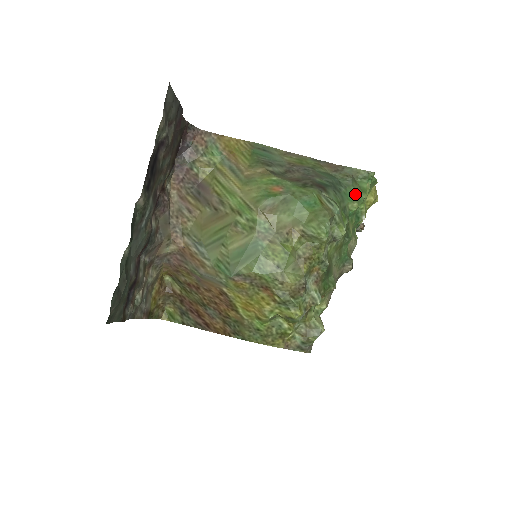
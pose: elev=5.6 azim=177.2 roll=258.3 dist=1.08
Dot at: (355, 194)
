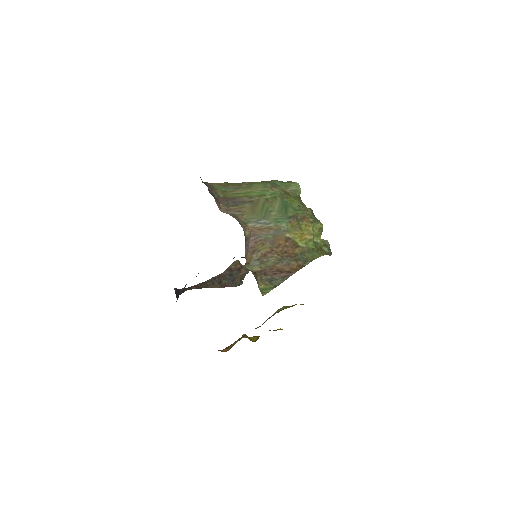
Dot at: occluded
